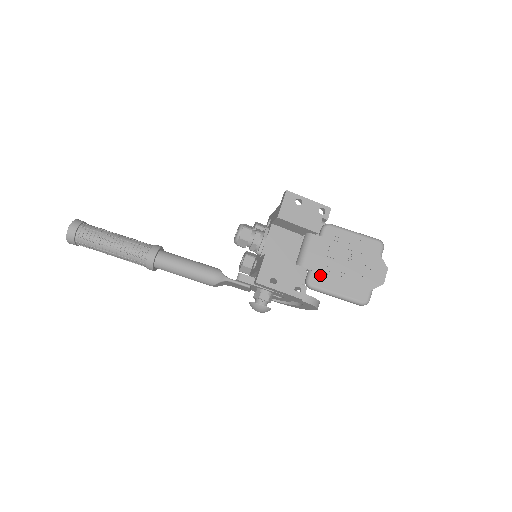
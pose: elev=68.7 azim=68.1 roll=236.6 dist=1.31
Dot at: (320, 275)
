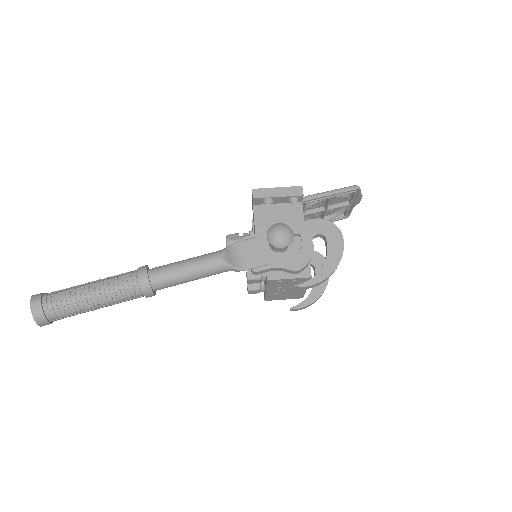
Dot at: occluded
